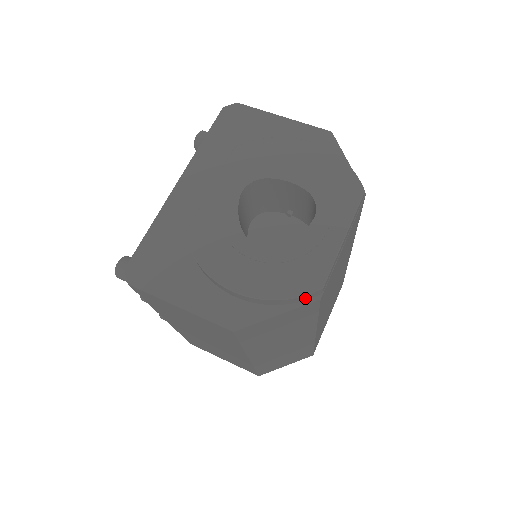
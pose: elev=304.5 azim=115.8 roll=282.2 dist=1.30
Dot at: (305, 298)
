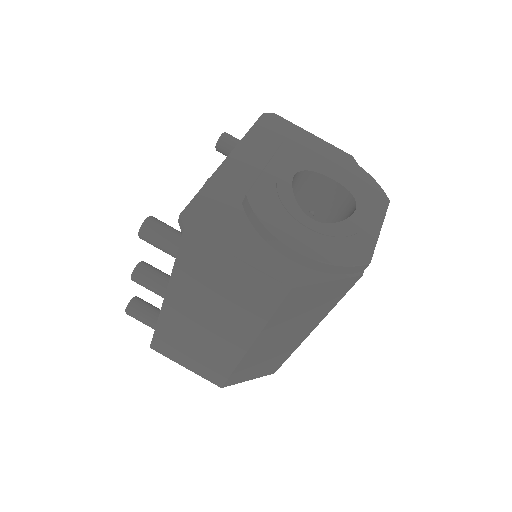
Dot at: (353, 270)
